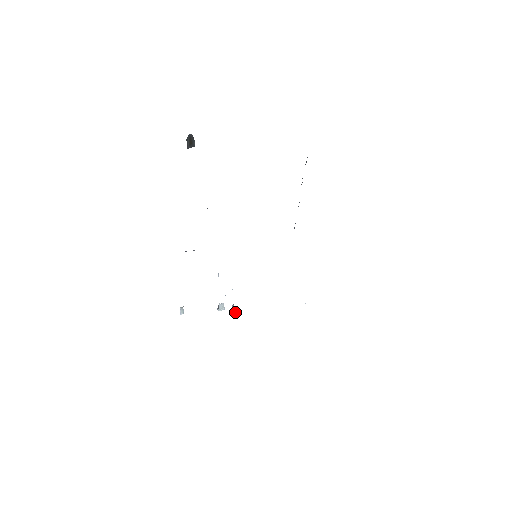
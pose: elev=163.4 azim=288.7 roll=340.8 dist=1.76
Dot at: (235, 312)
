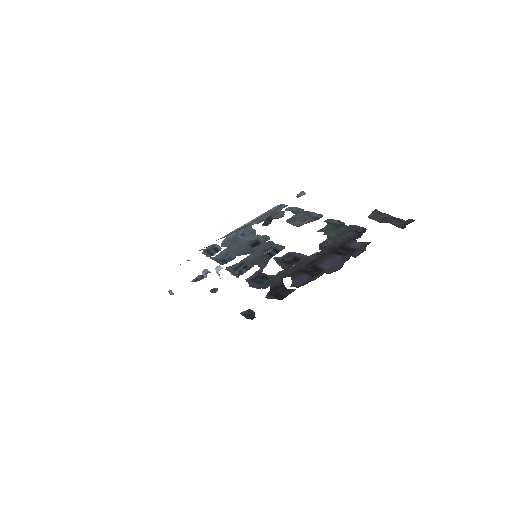
Dot at: occluded
